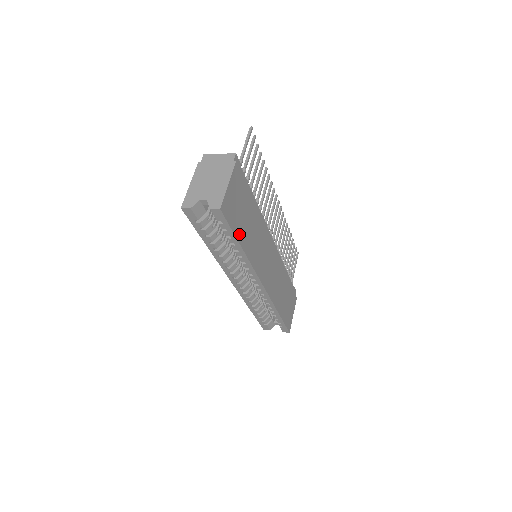
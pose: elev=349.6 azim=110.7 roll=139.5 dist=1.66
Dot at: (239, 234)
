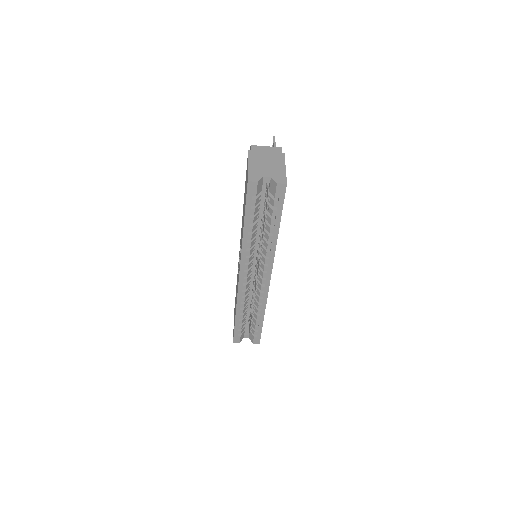
Dot at: occluded
